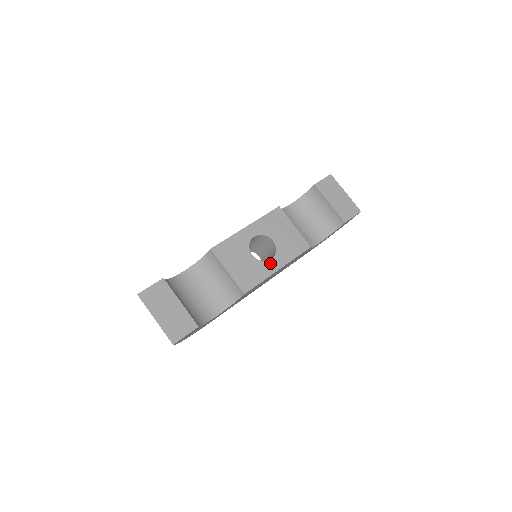
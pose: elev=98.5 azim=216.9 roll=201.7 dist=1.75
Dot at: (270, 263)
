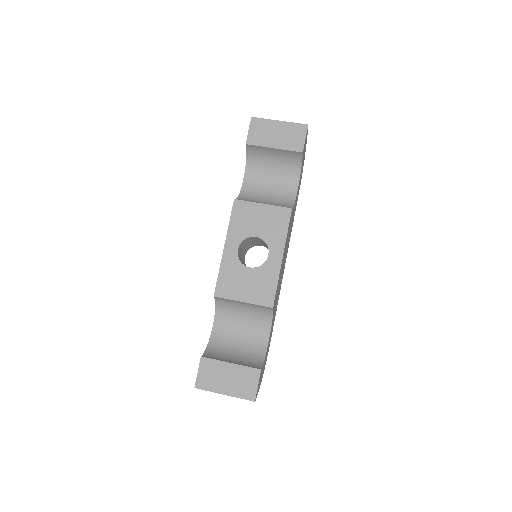
Dot at: (270, 260)
